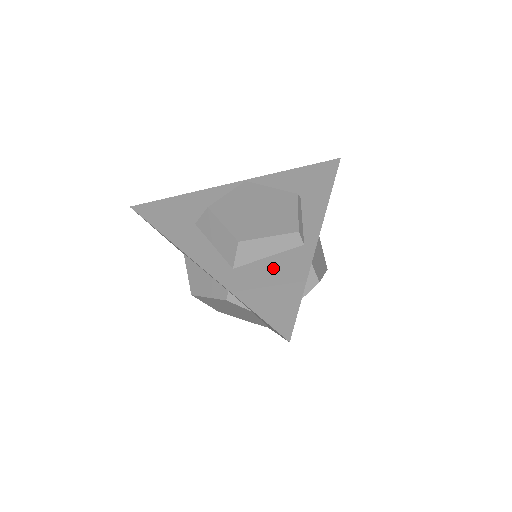
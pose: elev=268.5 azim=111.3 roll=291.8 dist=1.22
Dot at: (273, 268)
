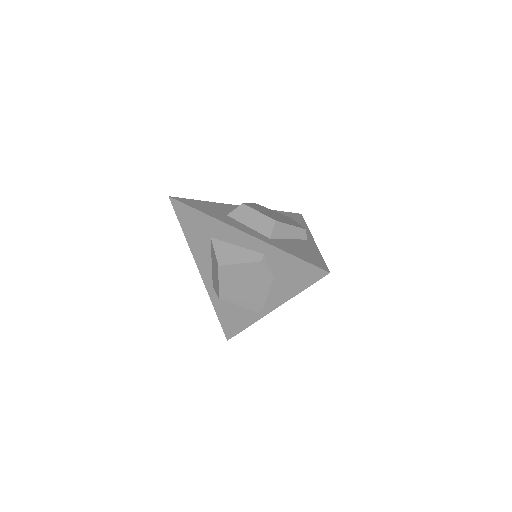
Dot at: (296, 244)
